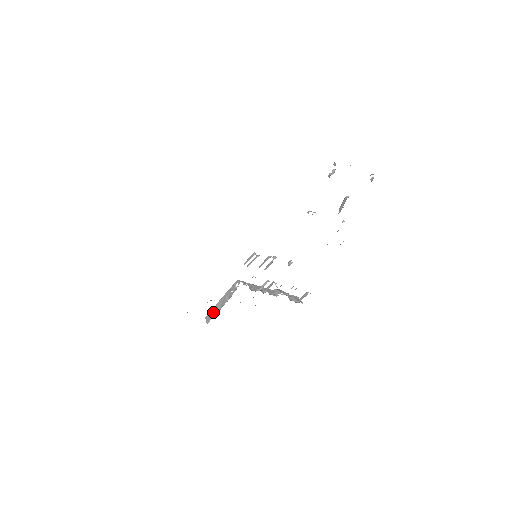
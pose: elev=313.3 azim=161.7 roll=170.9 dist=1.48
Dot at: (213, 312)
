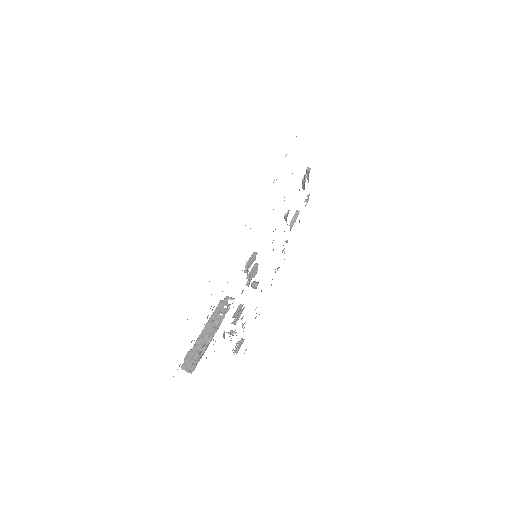
Dot at: (196, 353)
